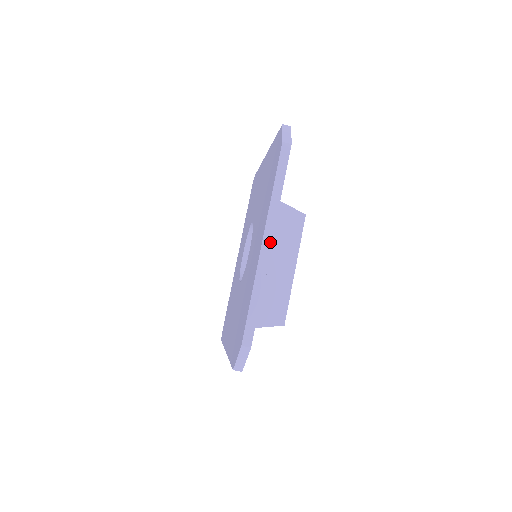
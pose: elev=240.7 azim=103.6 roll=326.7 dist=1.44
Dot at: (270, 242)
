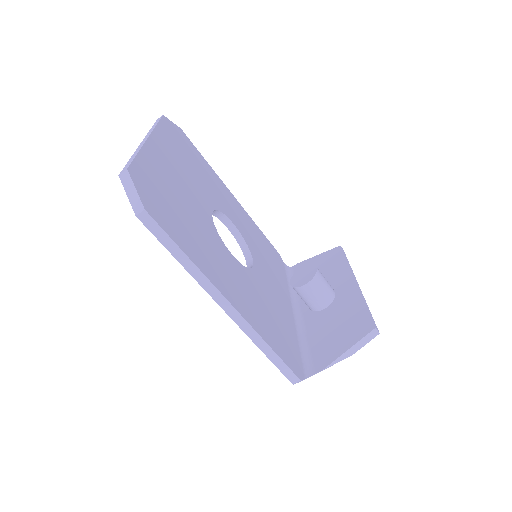
Dot at: (147, 137)
